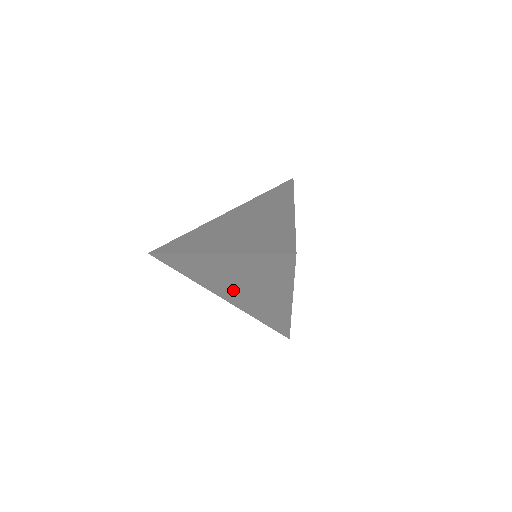
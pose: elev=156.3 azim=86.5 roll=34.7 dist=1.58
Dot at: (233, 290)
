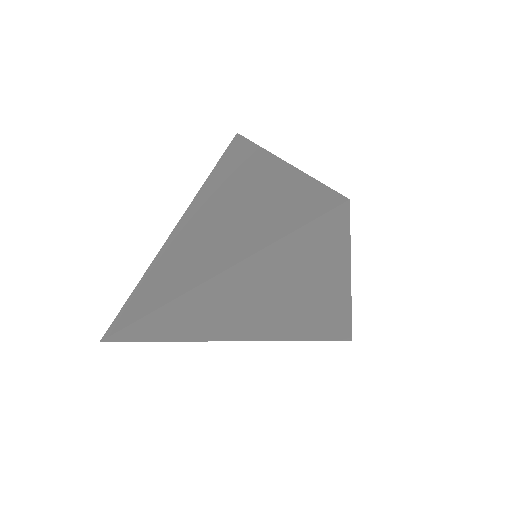
Dot at: (252, 321)
